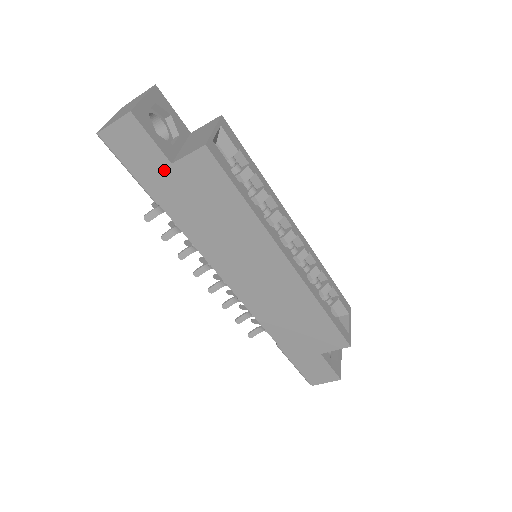
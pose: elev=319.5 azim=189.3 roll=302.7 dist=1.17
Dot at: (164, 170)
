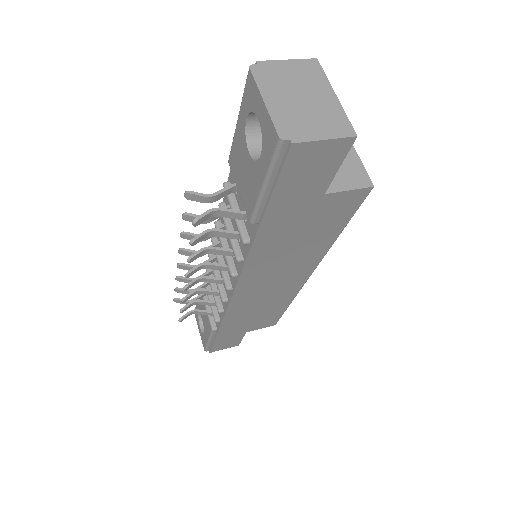
Dot at: (309, 198)
